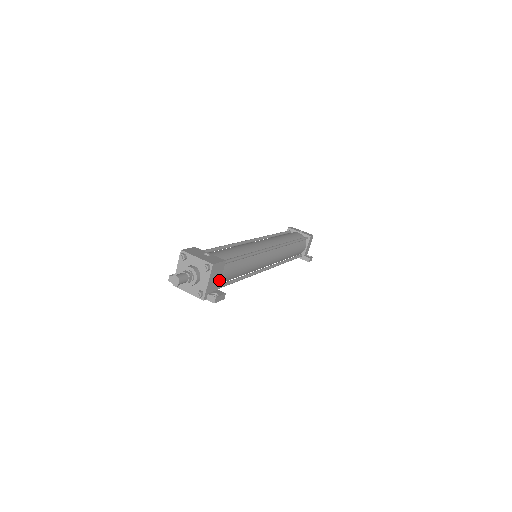
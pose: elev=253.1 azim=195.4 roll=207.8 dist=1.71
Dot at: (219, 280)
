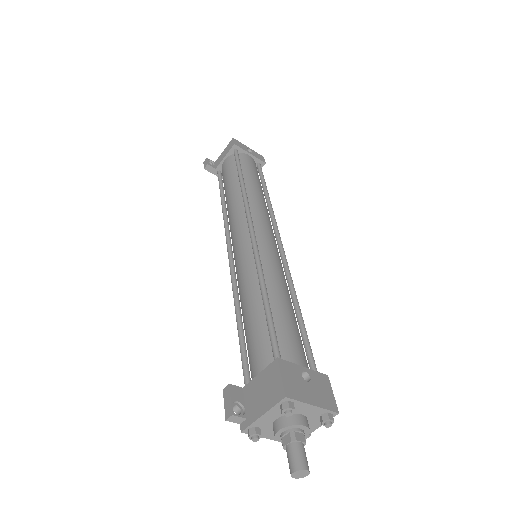
Dot at: occluded
